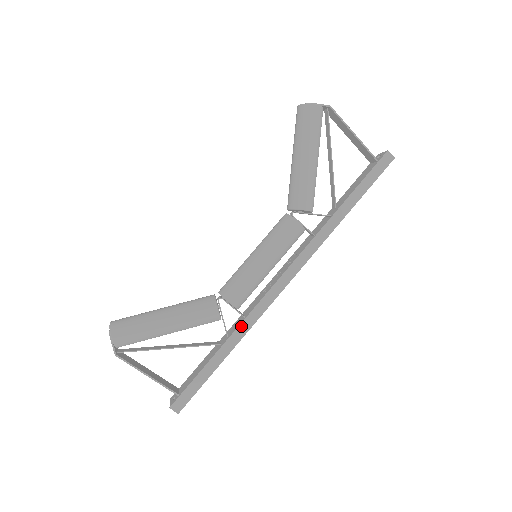
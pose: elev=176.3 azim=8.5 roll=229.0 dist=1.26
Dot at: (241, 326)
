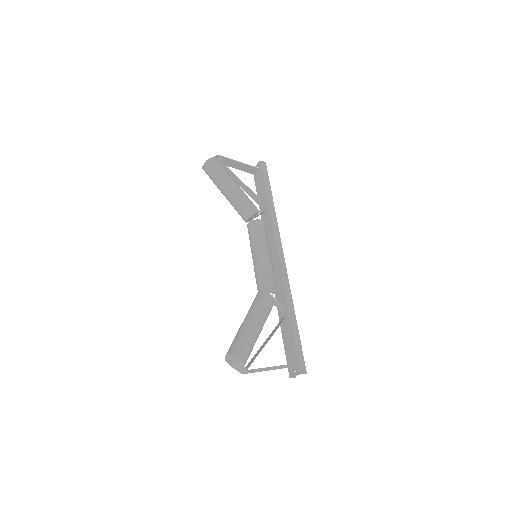
Dot at: (287, 296)
